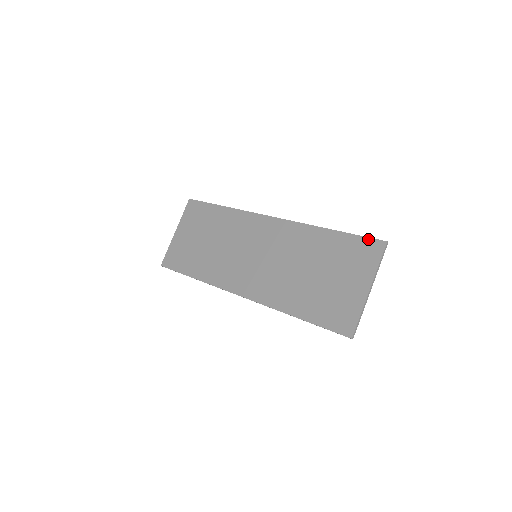
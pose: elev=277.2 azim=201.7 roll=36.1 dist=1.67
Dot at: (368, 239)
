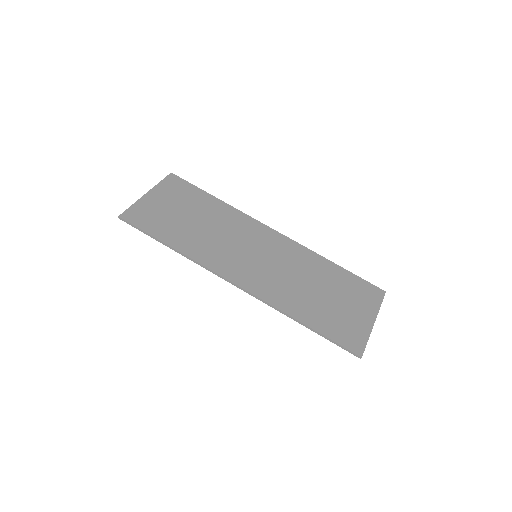
Dot at: (370, 284)
